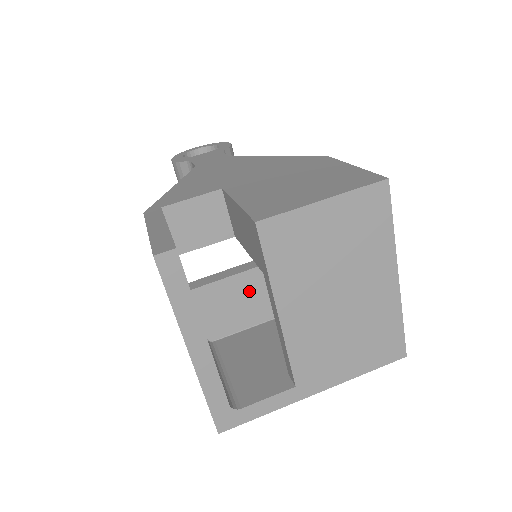
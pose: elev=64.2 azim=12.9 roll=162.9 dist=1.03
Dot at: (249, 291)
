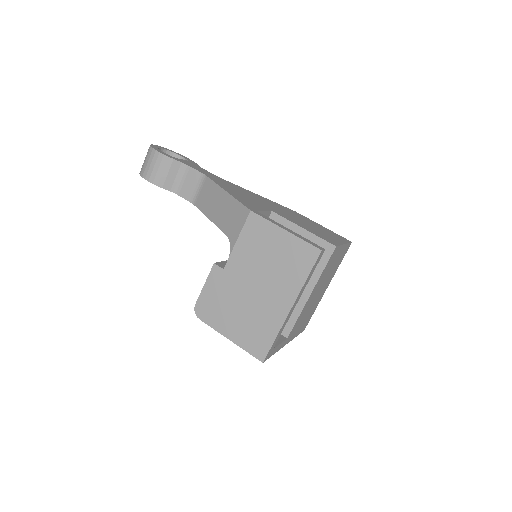
Dot at: occluded
